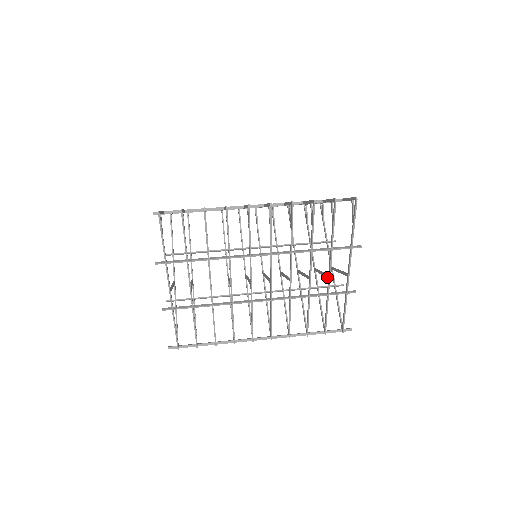
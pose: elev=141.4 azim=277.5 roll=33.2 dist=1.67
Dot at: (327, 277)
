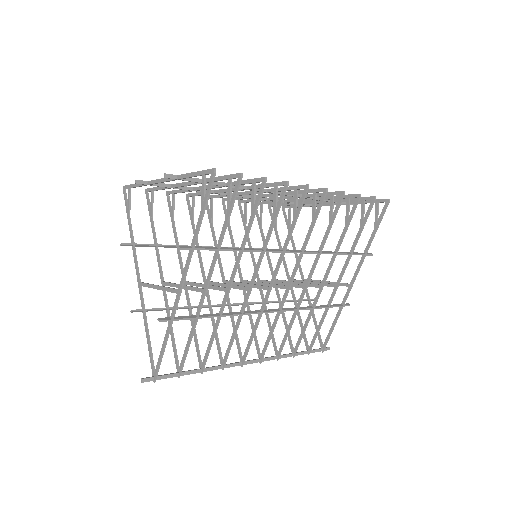
Dot at: (332, 286)
